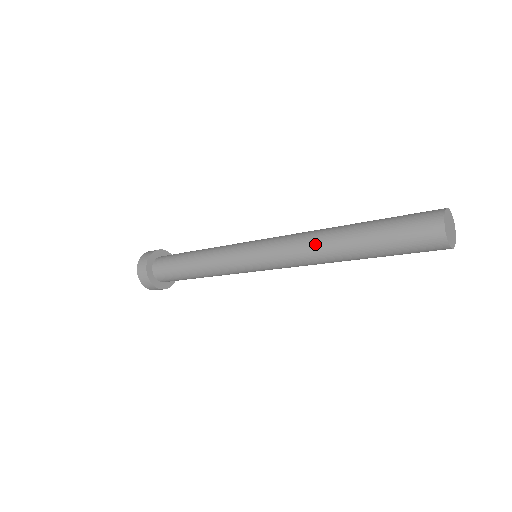
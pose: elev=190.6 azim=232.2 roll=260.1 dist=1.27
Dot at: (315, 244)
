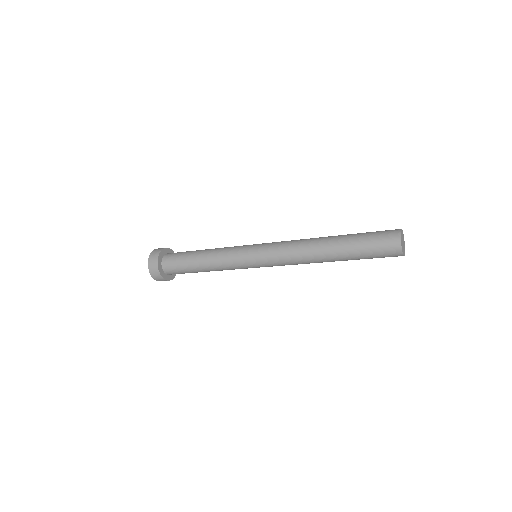
Dot at: (309, 240)
